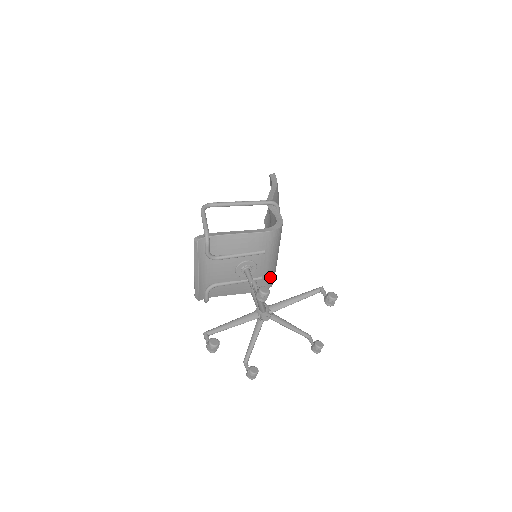
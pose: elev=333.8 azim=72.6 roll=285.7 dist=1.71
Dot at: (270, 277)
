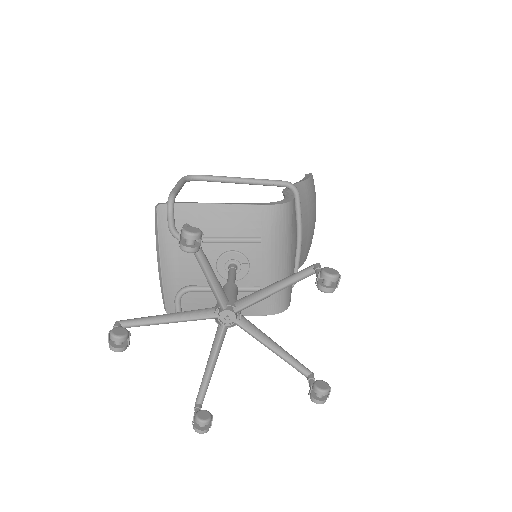
Dot at: (277, 292)
